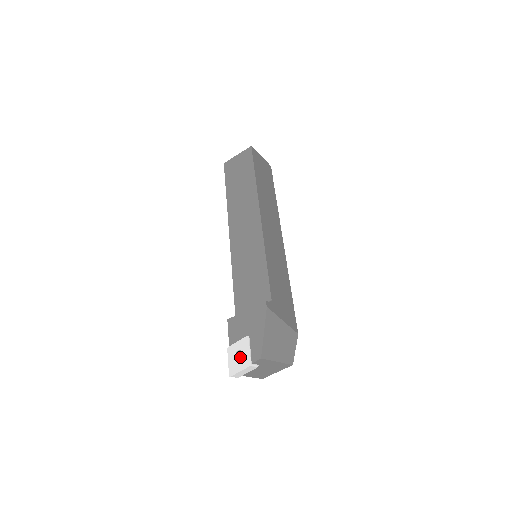
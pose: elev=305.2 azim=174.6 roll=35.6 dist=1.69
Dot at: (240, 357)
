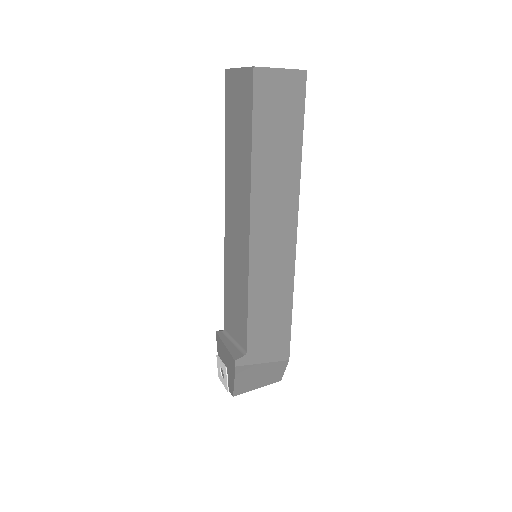
Dot at: (223, 374)
